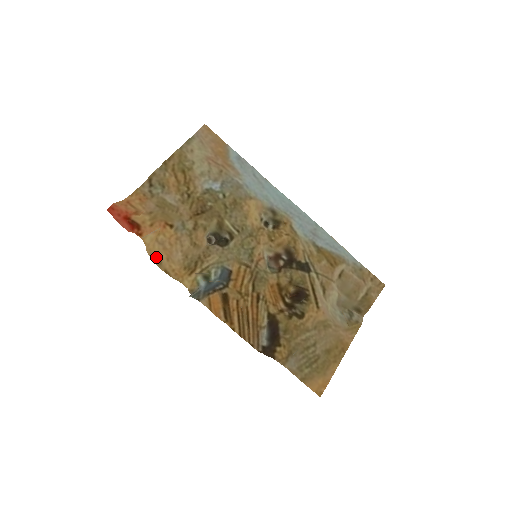
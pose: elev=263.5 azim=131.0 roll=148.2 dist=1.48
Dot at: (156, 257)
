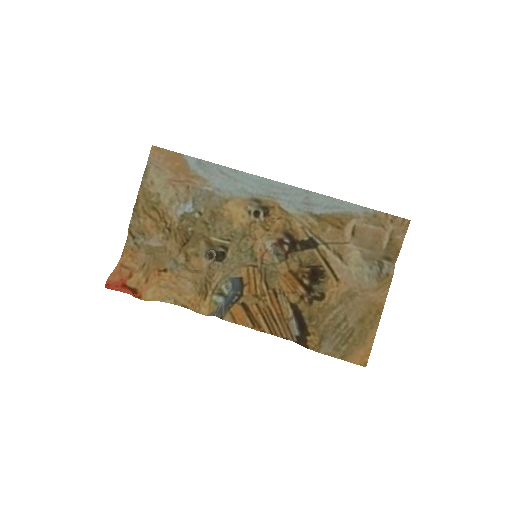
Dot at: (168, 299)
